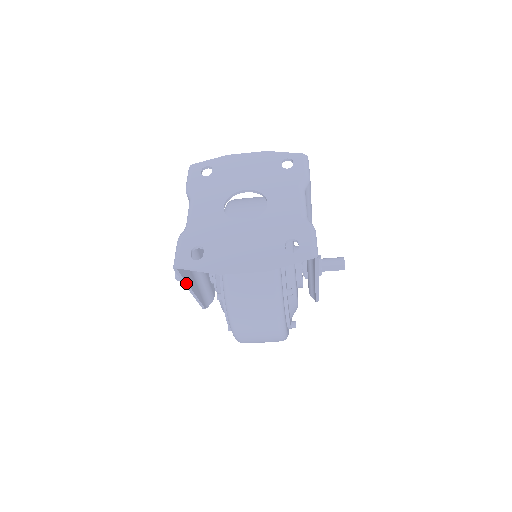
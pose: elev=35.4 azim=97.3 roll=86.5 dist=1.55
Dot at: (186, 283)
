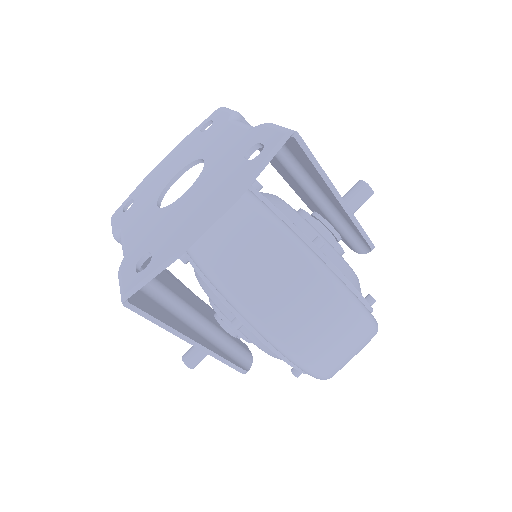
Dot at: (171, 329)
